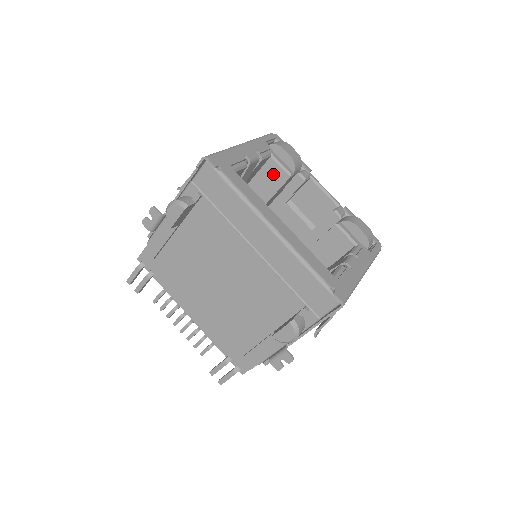
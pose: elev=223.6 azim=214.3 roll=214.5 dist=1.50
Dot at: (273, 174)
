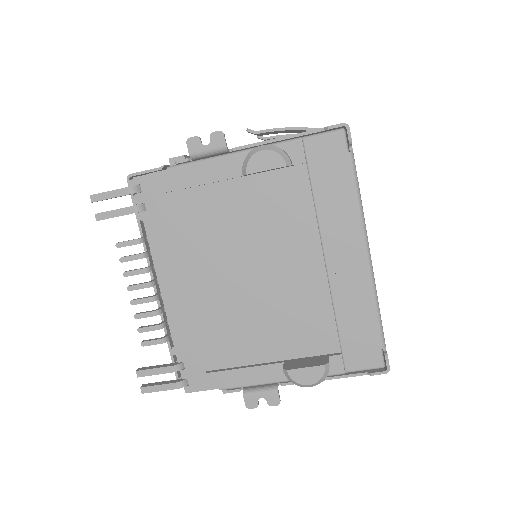
Dot at: occluded
